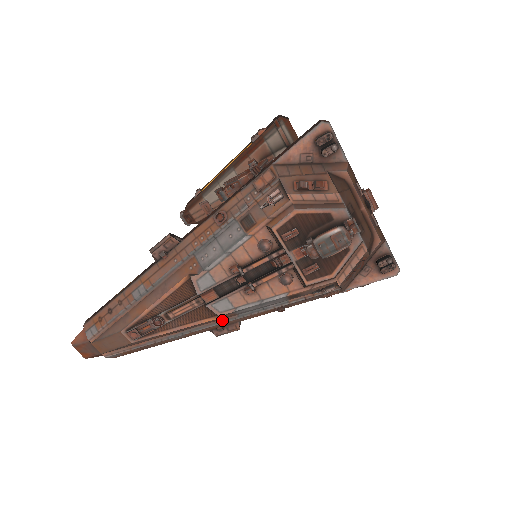
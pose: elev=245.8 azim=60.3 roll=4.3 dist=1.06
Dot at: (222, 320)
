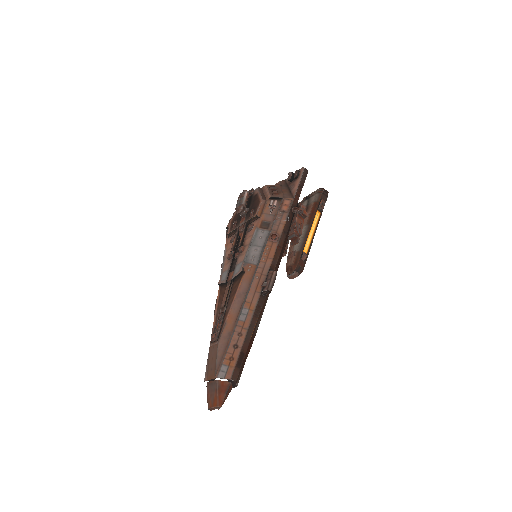
Dot at: (253, 277)
